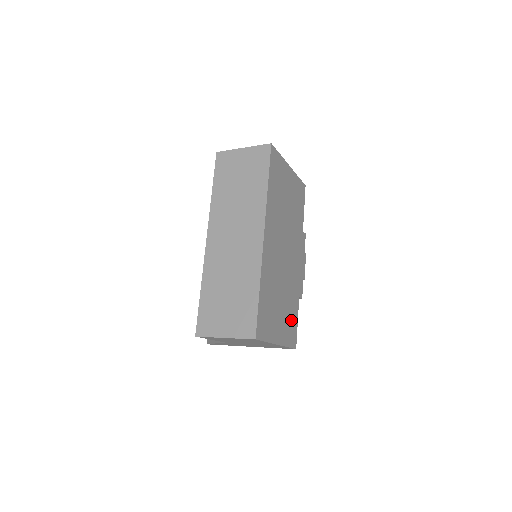
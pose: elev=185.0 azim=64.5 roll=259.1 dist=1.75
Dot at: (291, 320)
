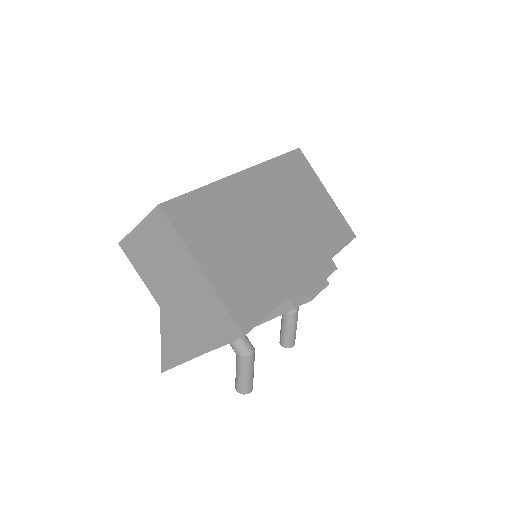
Dot at: (252, 292)
